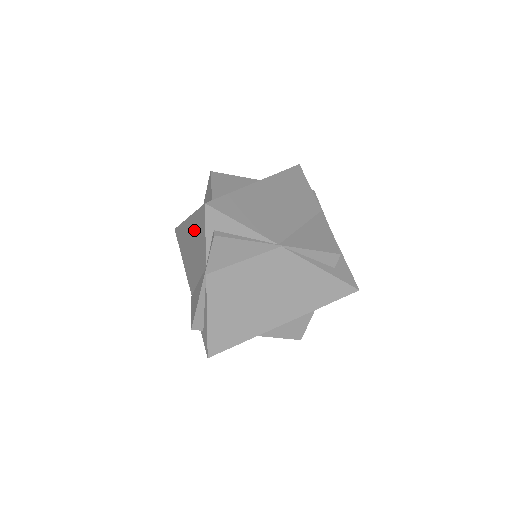
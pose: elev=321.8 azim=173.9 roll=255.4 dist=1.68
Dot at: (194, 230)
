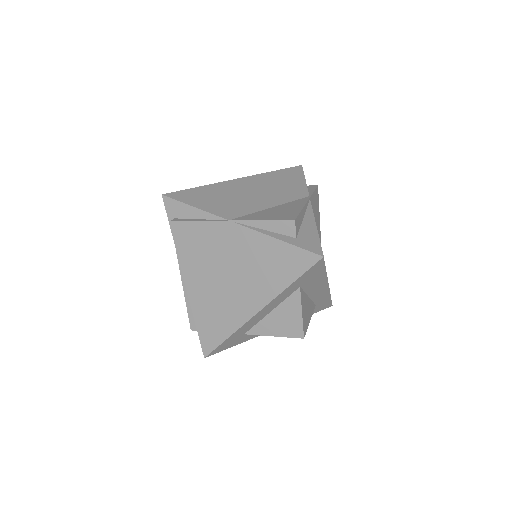
Dot at: occluded
